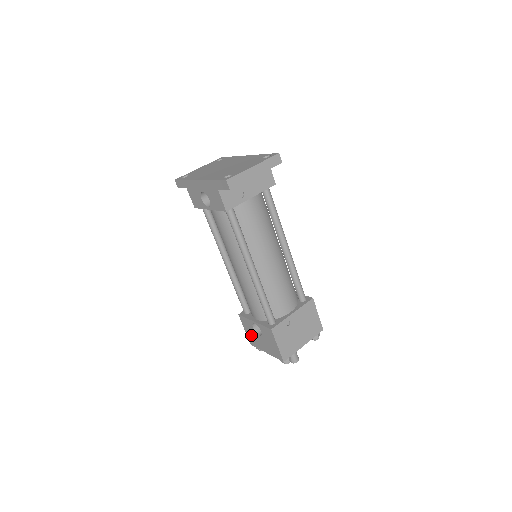
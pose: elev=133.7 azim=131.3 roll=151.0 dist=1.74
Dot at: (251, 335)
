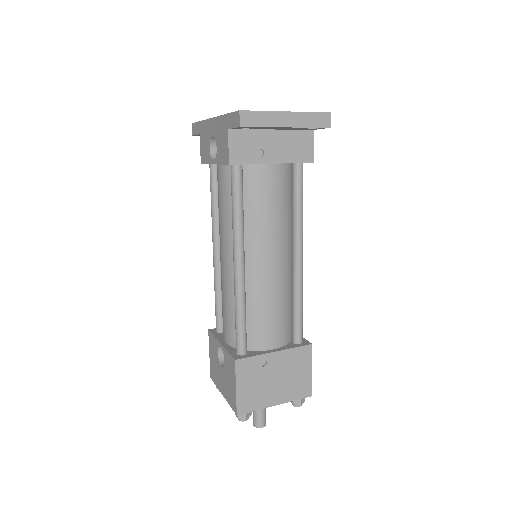
Dot at: (214, 363)
